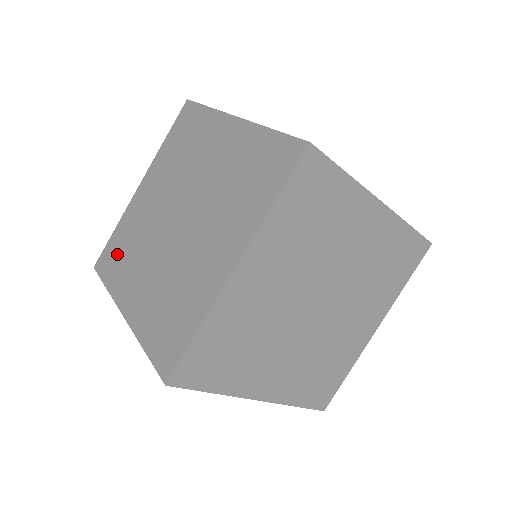
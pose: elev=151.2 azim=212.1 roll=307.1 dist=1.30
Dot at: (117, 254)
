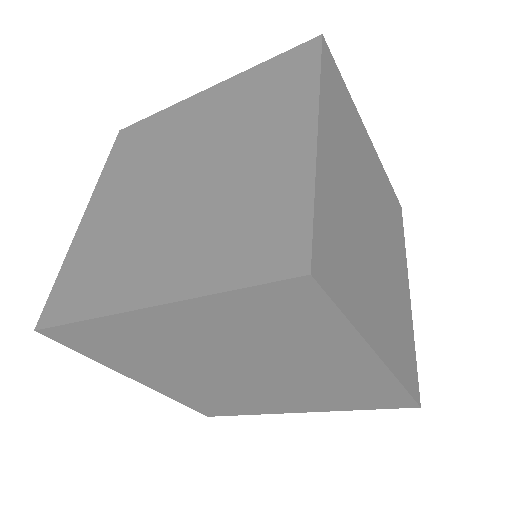
Dot at: (83, 280)
